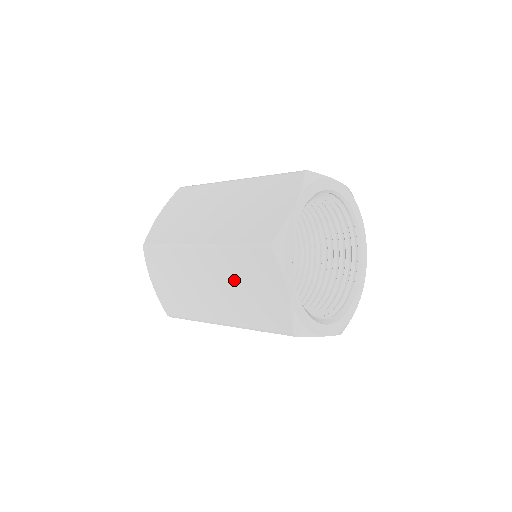
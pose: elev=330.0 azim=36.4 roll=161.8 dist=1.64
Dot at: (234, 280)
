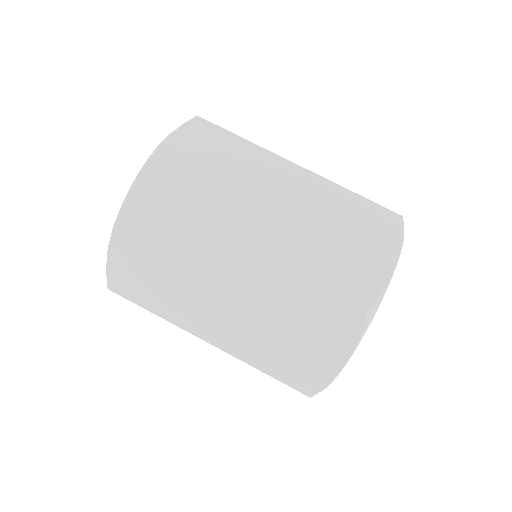
Dot at: occluded
